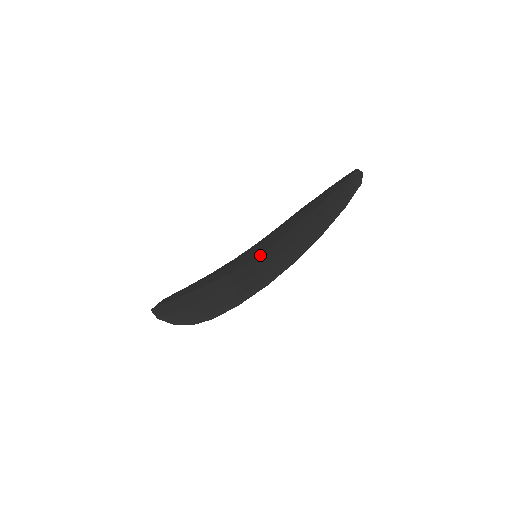
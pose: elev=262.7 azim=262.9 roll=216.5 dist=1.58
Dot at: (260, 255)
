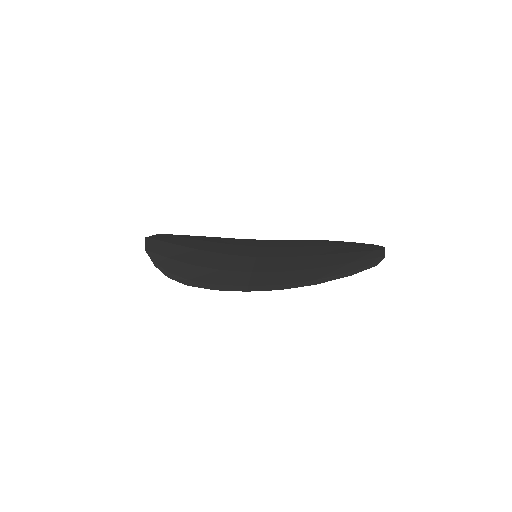
Dot at: (260, 258)
